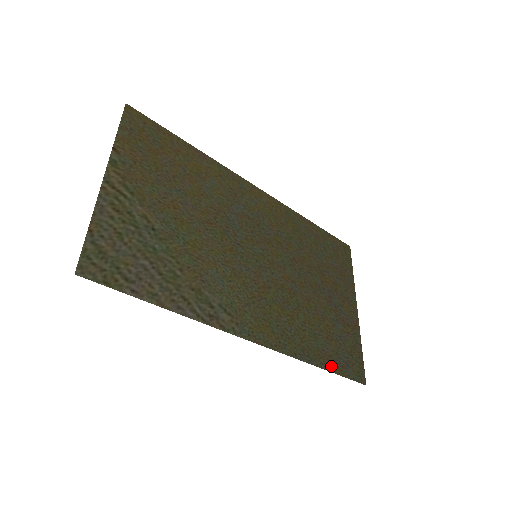
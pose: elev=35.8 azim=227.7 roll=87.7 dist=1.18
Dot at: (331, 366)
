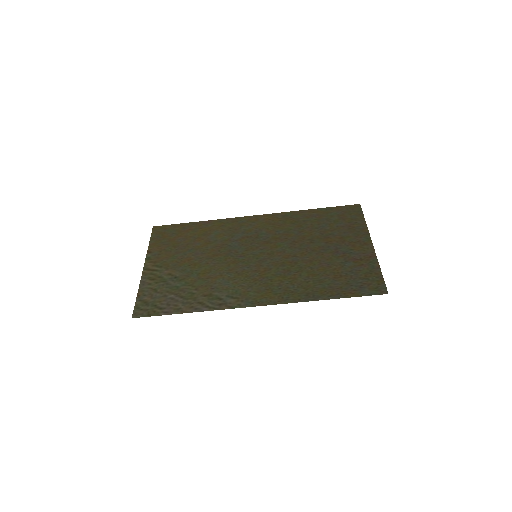
Dot at: (341, 294)
